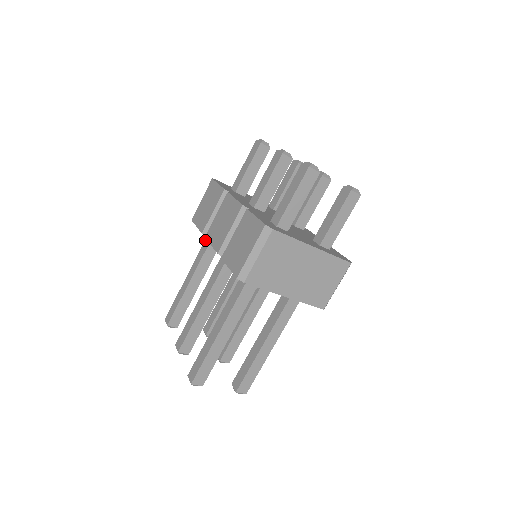
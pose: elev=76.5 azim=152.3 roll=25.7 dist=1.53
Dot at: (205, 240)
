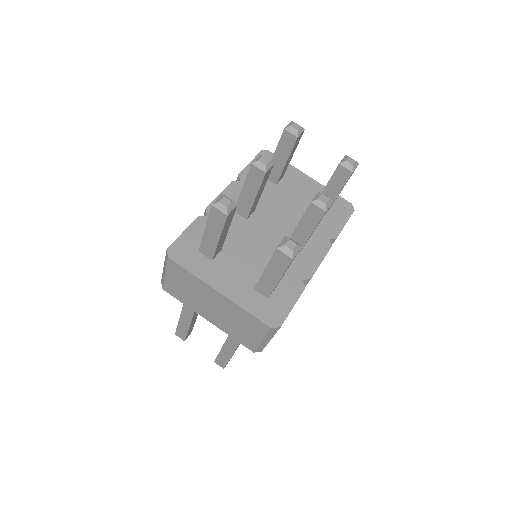
Dot at: occluded
